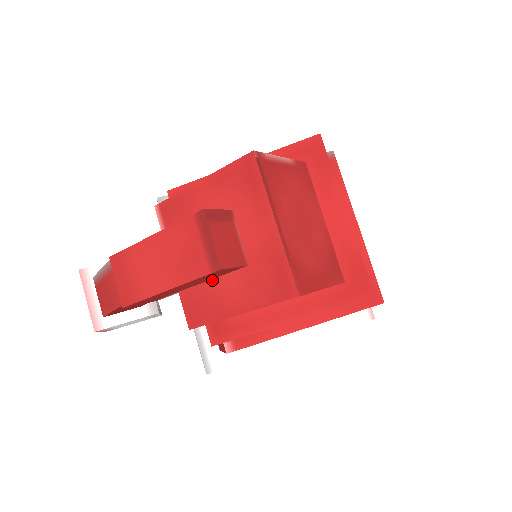
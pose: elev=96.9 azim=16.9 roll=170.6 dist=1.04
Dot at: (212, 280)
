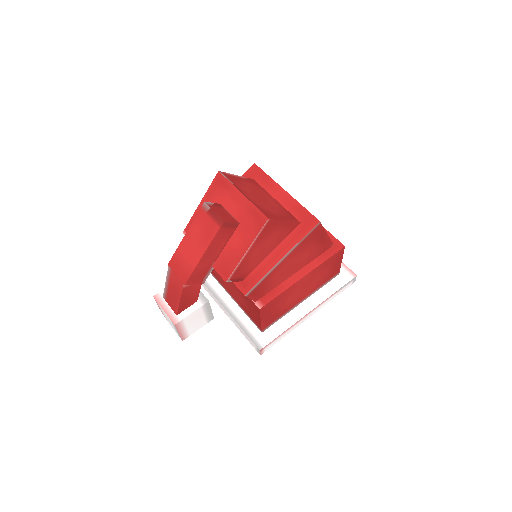
Dot at: (226, 246)
